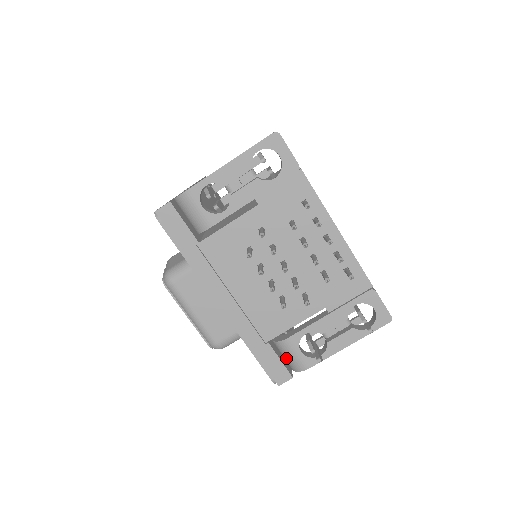
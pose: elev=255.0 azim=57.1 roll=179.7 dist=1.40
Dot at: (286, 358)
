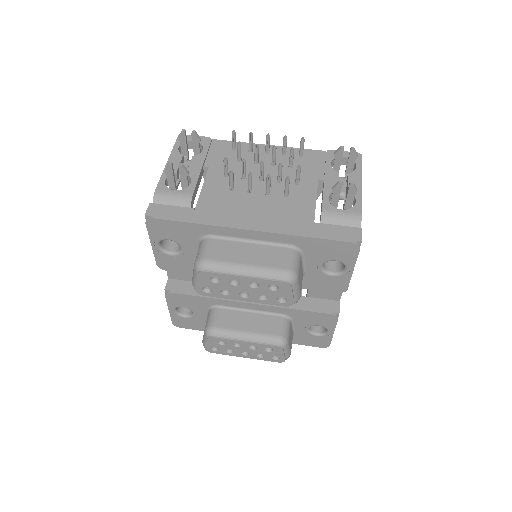
Dot at: occluded
